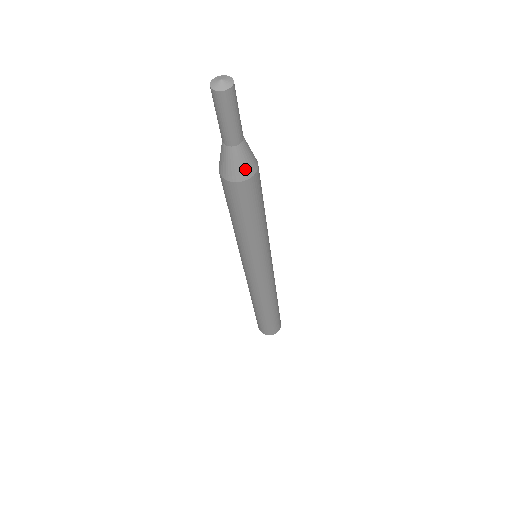
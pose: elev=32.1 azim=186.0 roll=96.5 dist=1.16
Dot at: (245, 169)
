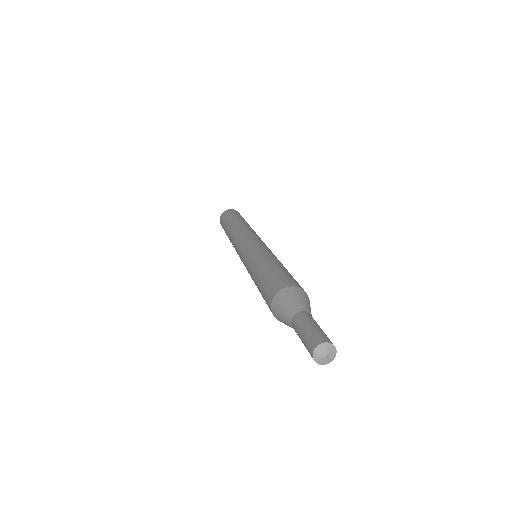
Dot at: occluded
